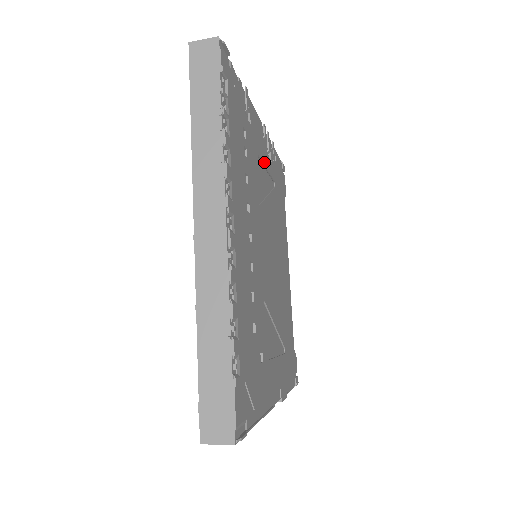
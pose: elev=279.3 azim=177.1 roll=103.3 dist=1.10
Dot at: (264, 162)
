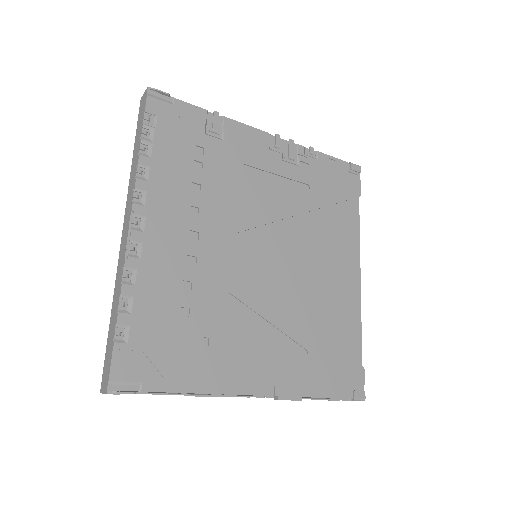
Dot at: (267, 169)
